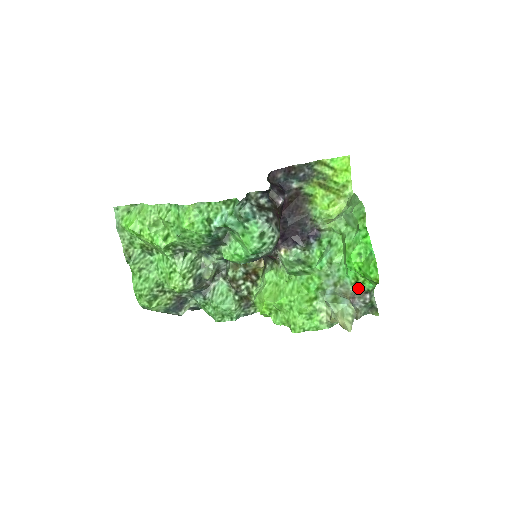
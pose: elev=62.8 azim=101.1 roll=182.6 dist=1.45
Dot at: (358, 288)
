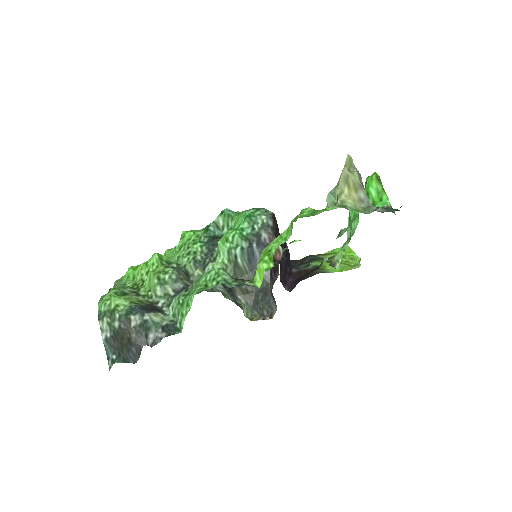
Dot at: occluded
